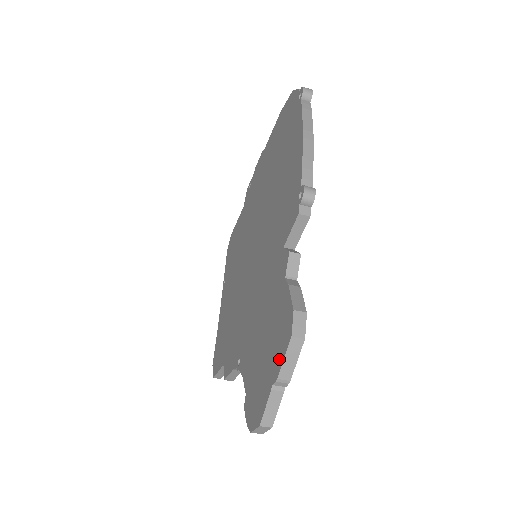
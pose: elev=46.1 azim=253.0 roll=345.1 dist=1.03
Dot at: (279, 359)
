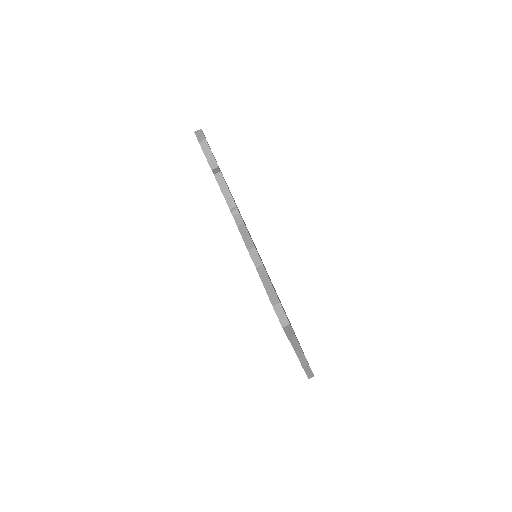
Dot at: occluded
